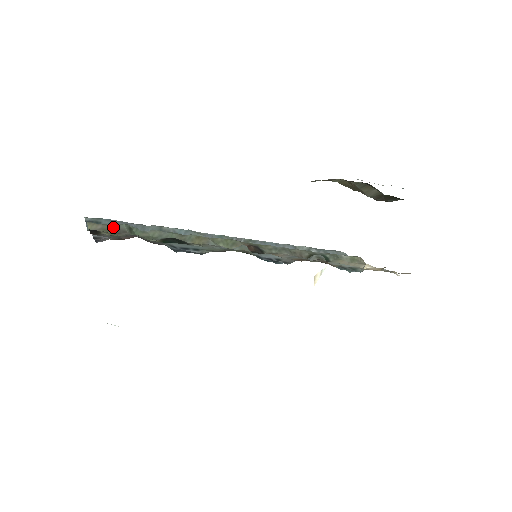
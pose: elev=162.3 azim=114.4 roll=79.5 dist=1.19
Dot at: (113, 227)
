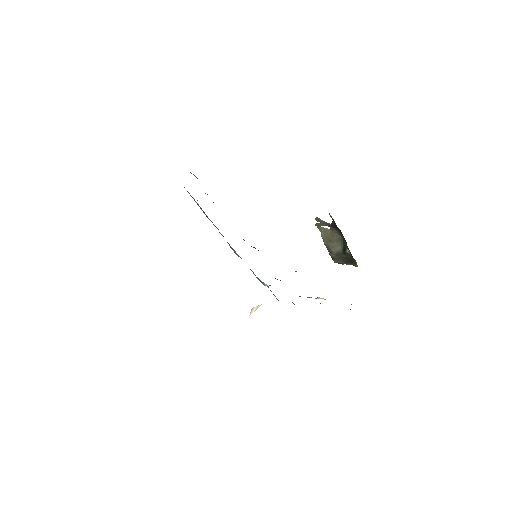
Dot at: (190, 172)
